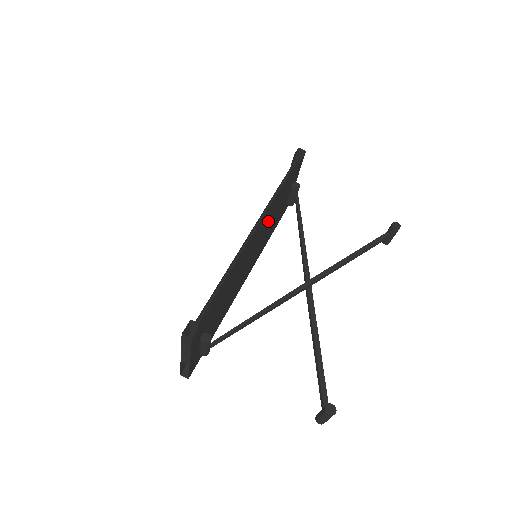
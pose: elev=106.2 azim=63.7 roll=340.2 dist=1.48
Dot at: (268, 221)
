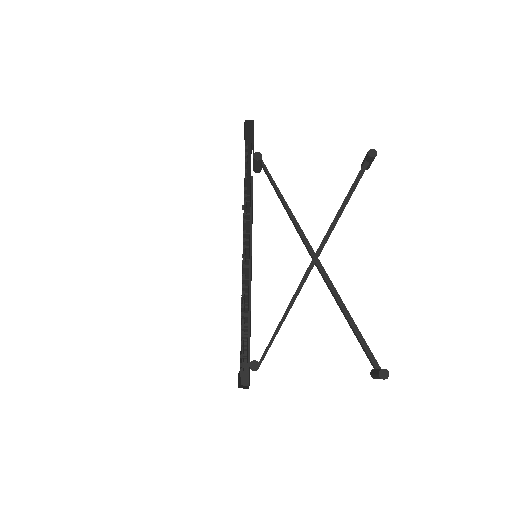
Dot at: occluded
